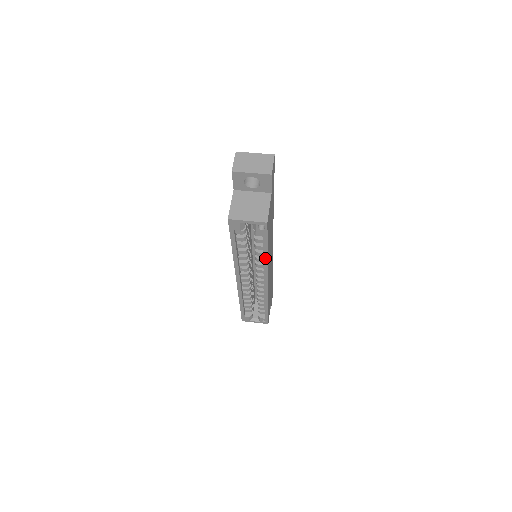
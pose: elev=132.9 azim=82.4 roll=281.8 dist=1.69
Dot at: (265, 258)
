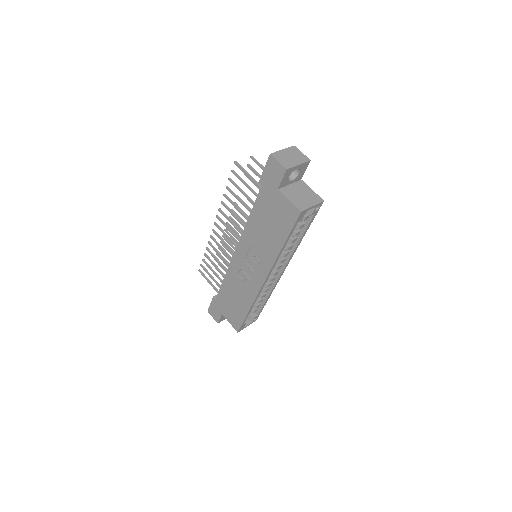
Dot at: (300, 241)
